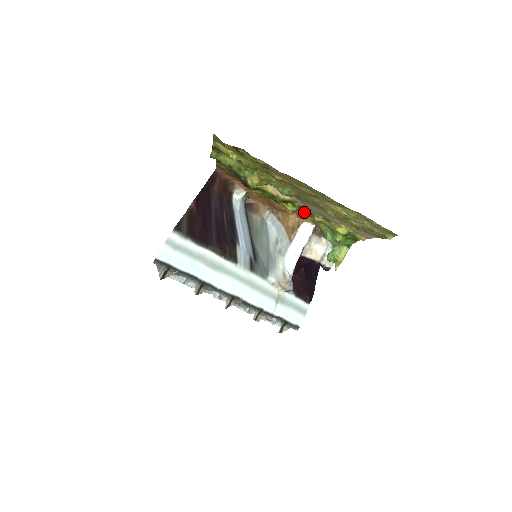
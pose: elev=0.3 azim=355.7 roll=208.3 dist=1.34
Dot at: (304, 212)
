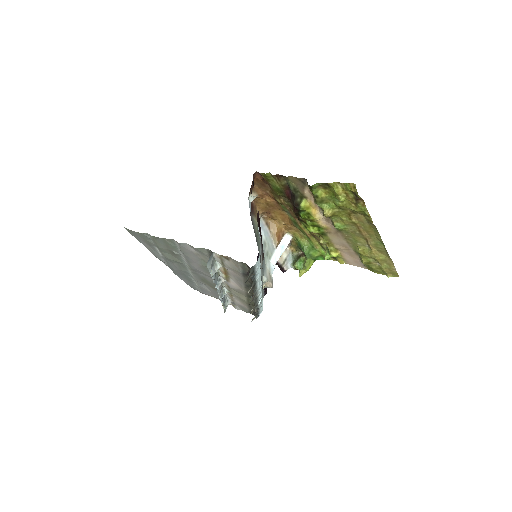
Dot at: (304, 230)
